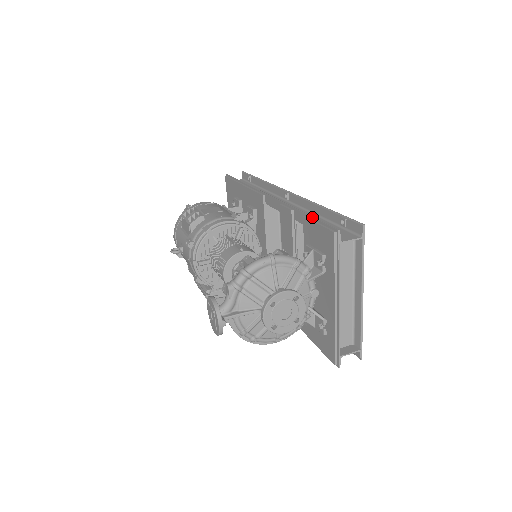
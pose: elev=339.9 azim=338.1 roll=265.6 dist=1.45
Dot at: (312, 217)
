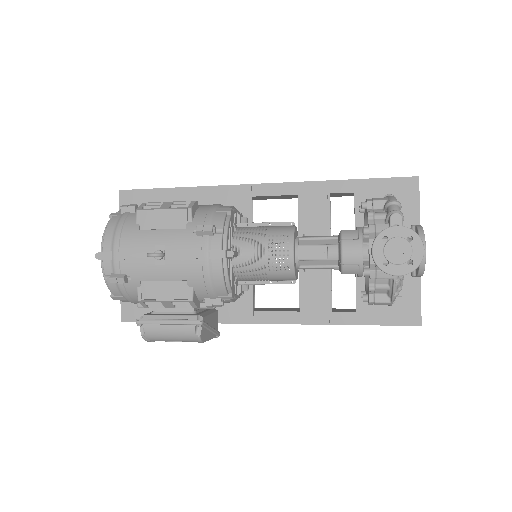
Dot at: (369, 178)
